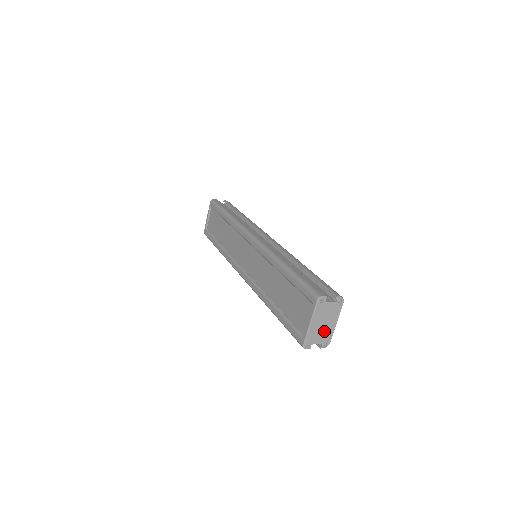
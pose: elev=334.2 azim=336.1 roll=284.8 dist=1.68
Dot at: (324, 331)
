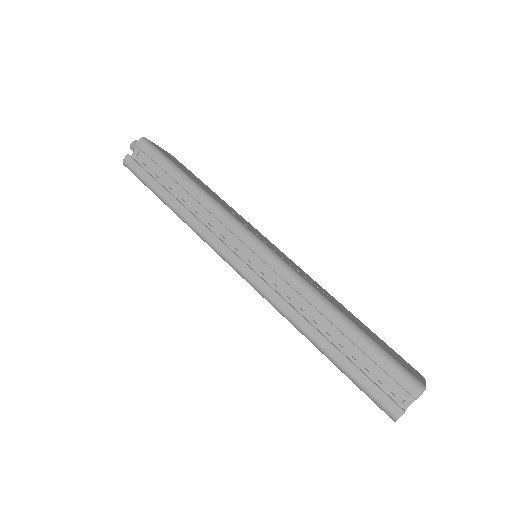
Dot at: occluded
